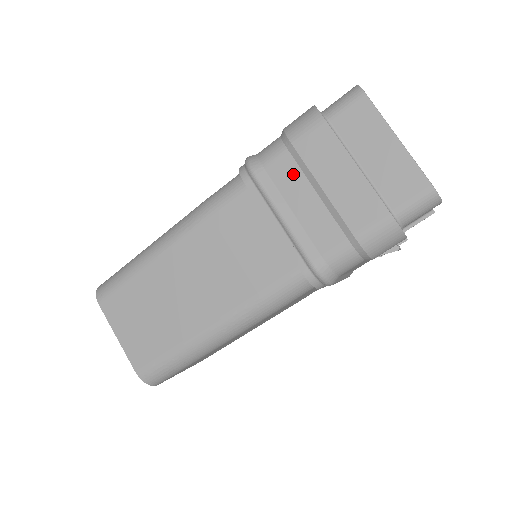
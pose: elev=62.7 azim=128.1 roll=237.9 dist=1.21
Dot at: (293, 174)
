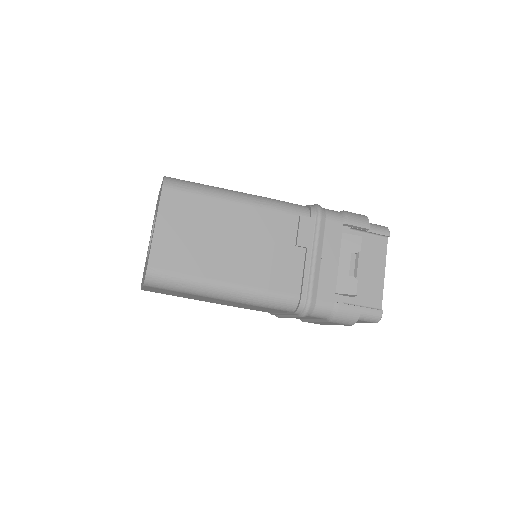
Dot at: (315, 318)
